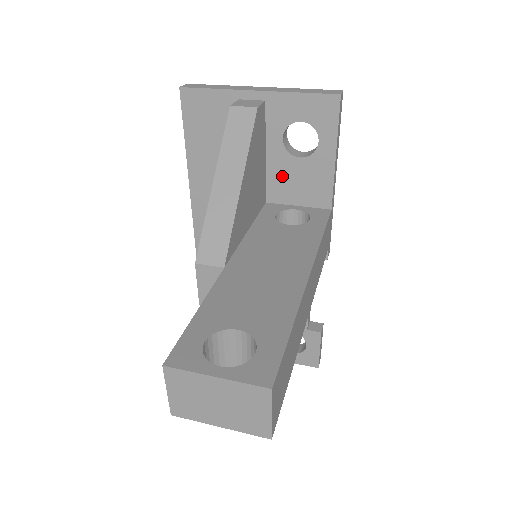
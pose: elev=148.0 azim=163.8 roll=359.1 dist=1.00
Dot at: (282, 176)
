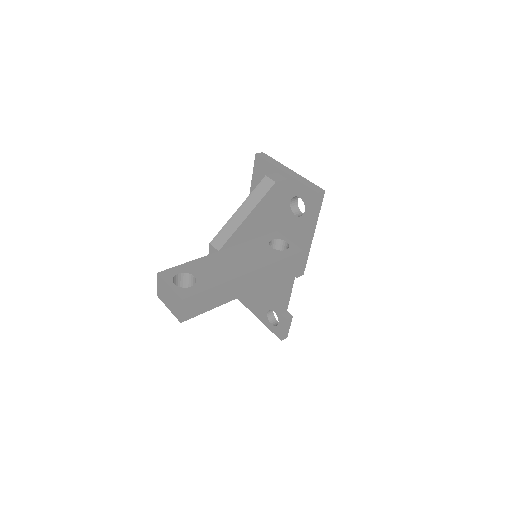
Dot at: (286, 221)
